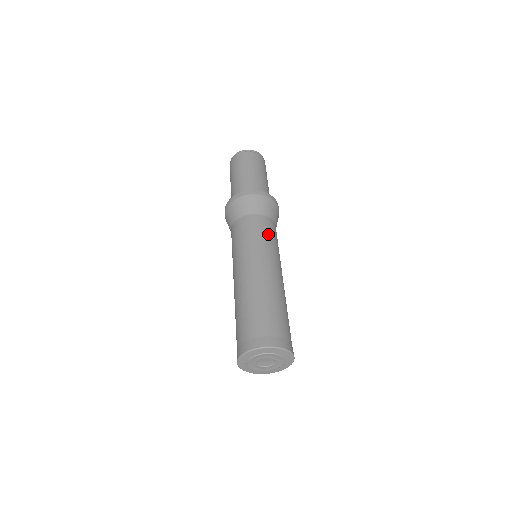
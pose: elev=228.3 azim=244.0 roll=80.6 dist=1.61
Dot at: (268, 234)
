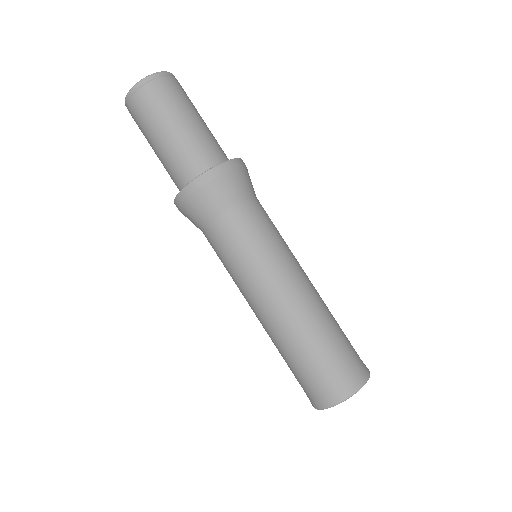
Dot at: (235, 250)
